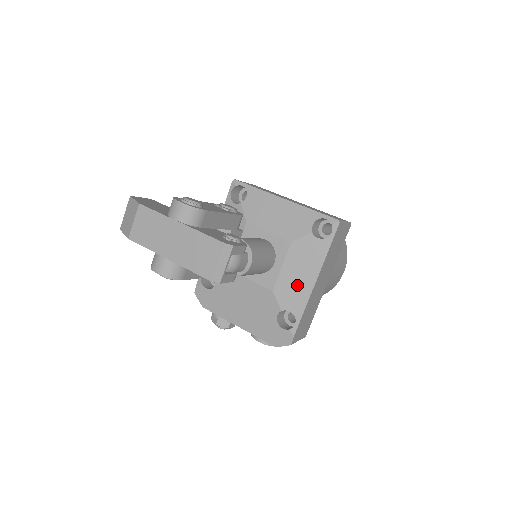
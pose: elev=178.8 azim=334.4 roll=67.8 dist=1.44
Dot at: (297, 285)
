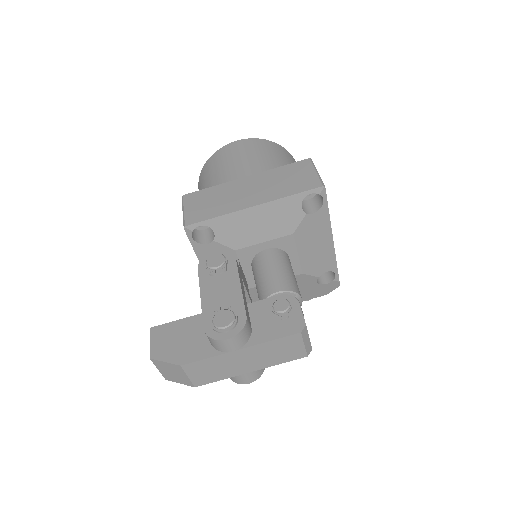
Dot at: (319, 254)
